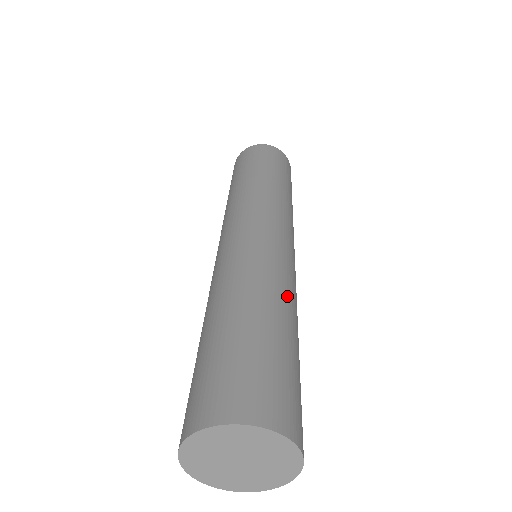
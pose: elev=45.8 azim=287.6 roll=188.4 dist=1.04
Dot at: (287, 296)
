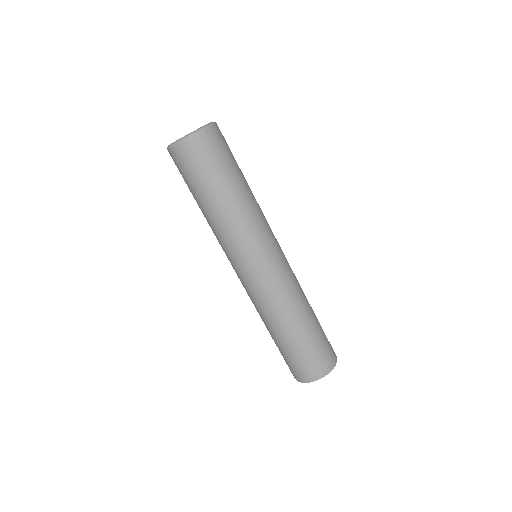
Dot at: (288, 312)
